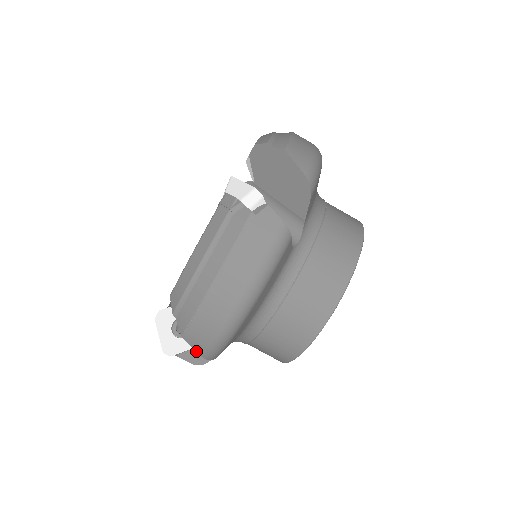
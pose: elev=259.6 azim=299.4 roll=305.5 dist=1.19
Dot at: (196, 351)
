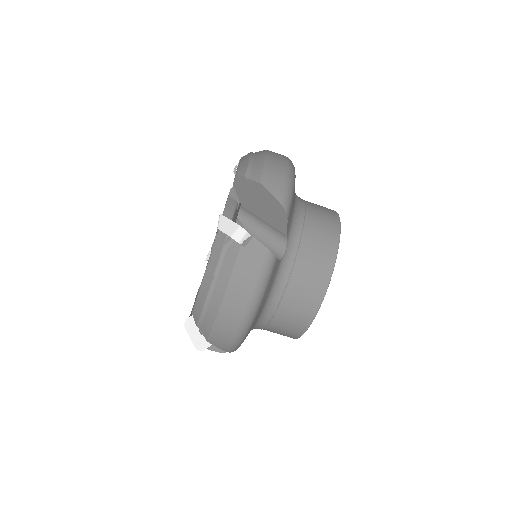
Dot at: occluded
